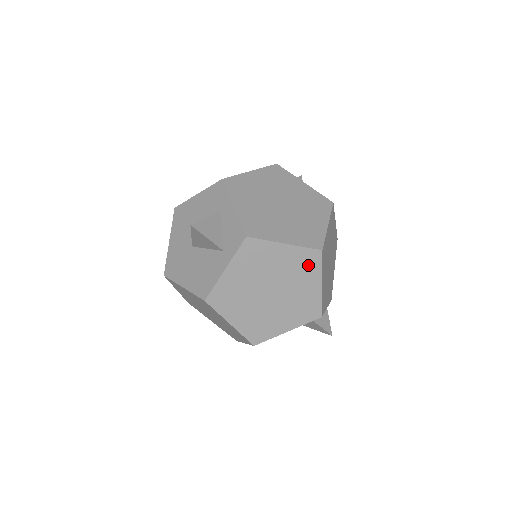
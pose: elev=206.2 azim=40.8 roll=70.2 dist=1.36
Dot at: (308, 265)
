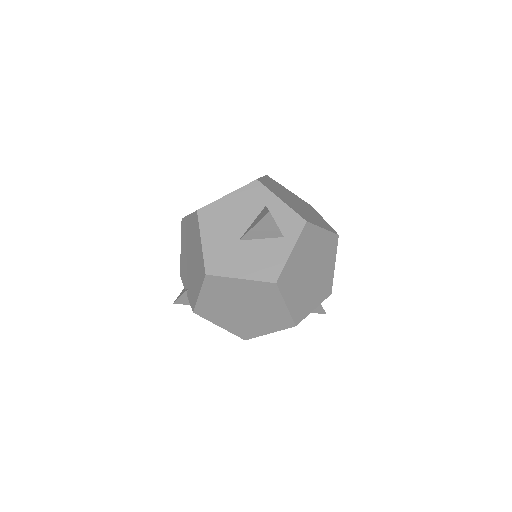
Dot at: (331, 248)
